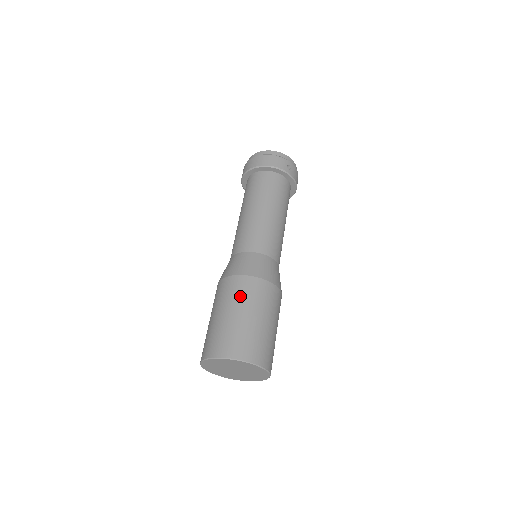
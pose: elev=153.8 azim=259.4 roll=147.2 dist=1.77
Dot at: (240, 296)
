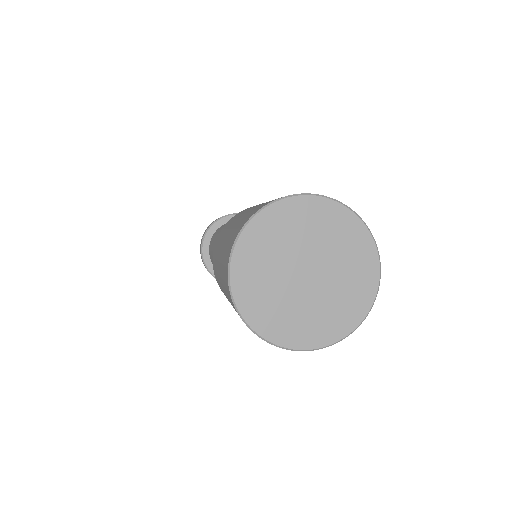
Dot at: occluded
